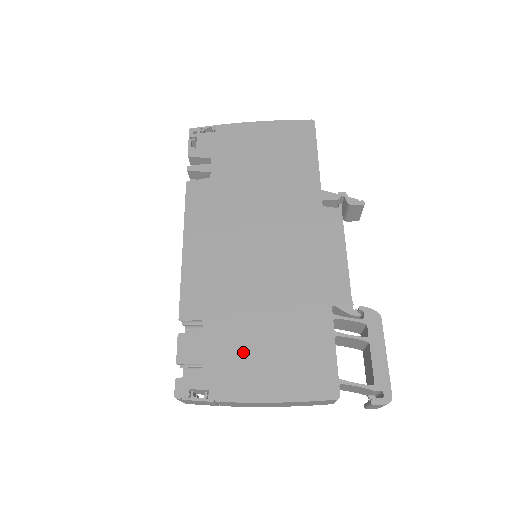
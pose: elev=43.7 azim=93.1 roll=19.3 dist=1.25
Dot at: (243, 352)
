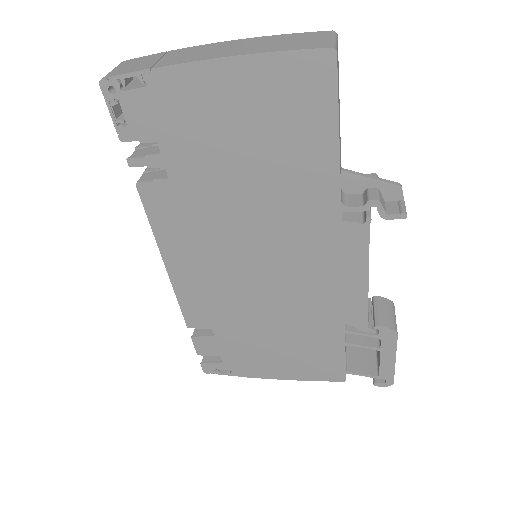
Dot at: (256, 351)
